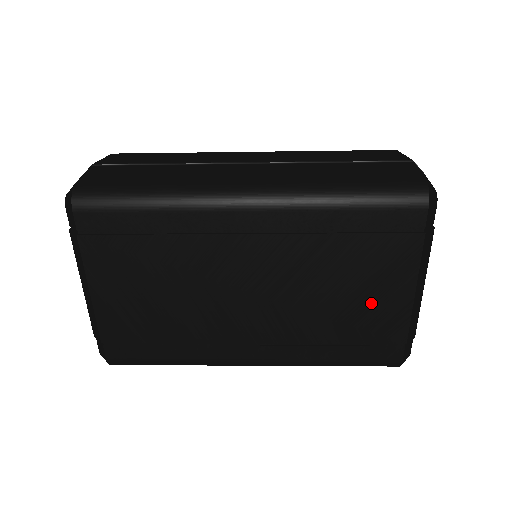
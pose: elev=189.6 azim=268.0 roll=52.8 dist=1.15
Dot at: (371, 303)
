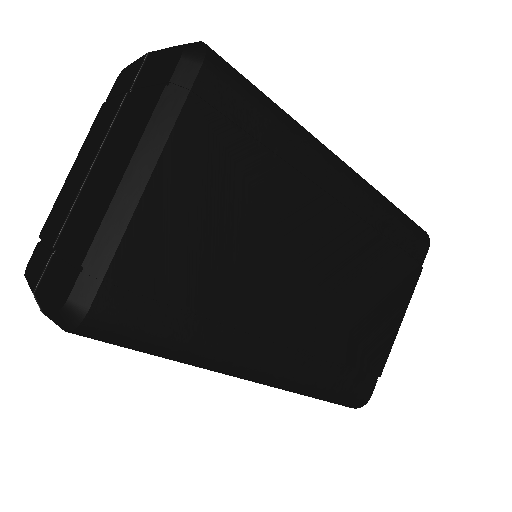
Dot at: (377, 322)
